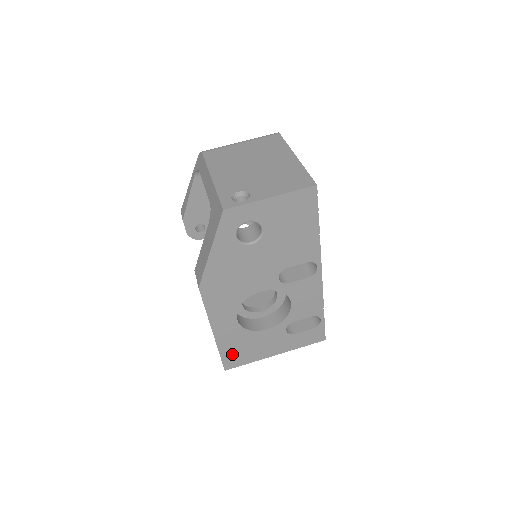
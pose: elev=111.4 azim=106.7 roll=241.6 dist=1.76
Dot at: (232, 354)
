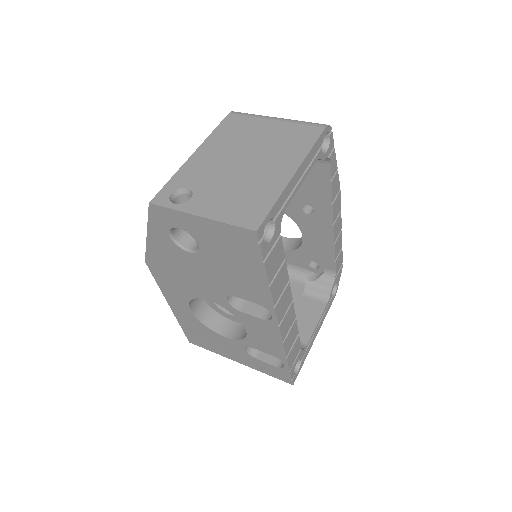
Dot at: (193, 334)
